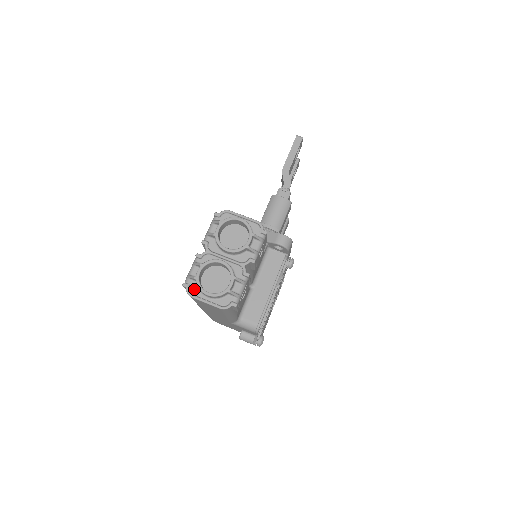
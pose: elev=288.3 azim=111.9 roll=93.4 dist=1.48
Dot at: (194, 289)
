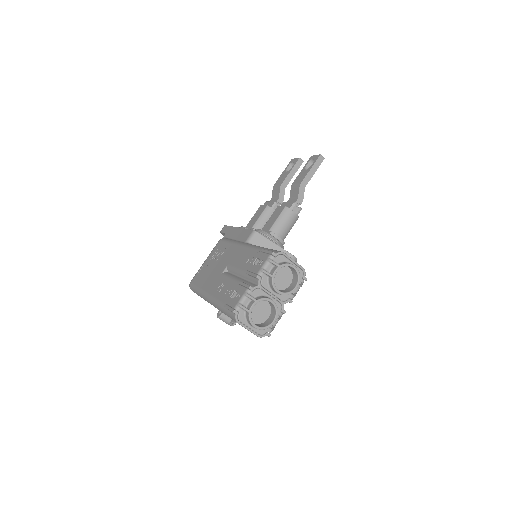
Dot at: (242, 317)
